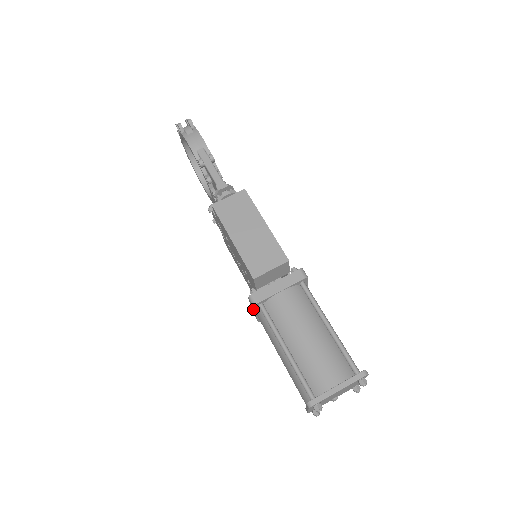
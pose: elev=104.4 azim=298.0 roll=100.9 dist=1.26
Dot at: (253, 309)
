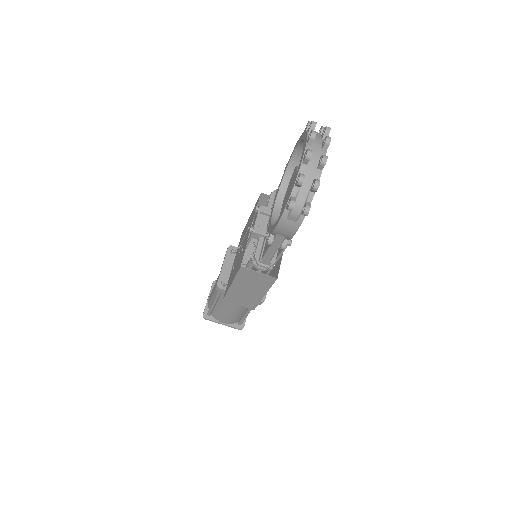
Dot at: occluded
